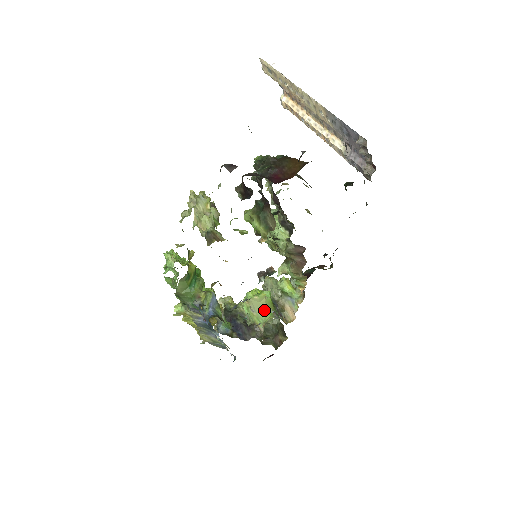
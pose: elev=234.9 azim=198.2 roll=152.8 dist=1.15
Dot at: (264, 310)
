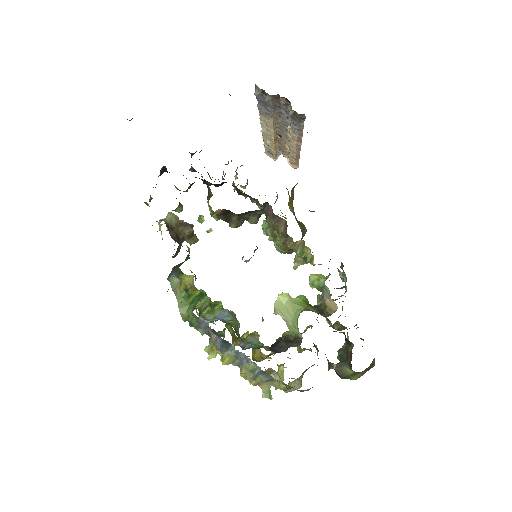
Dot at: (294, 312)
